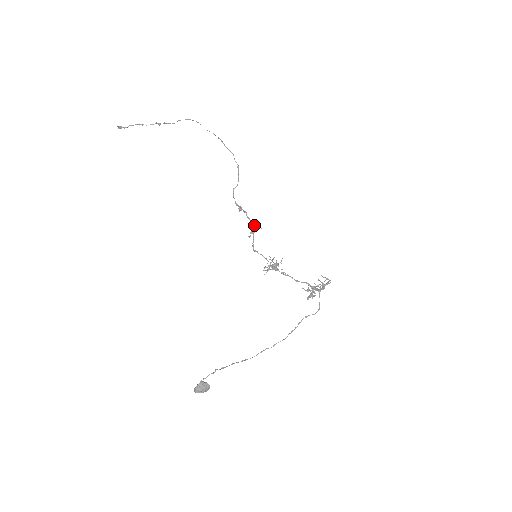
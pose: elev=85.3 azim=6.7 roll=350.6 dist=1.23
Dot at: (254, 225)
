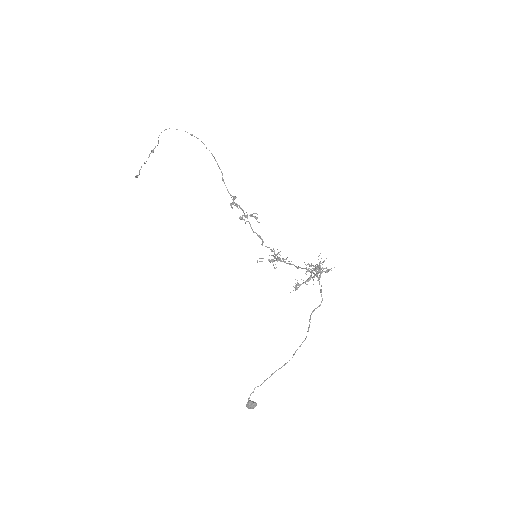
Dot at: (244, 220)
